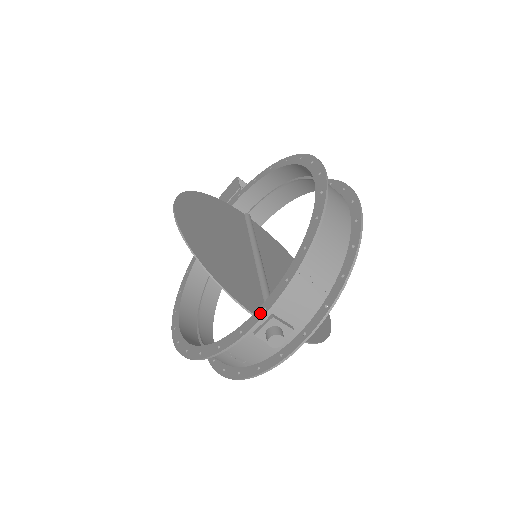
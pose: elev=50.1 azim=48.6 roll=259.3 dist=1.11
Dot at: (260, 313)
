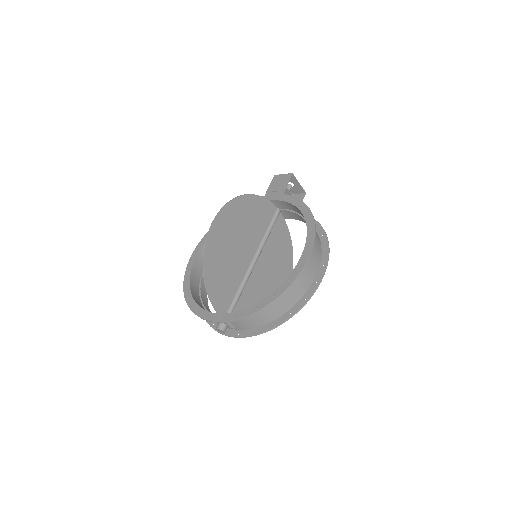
Dot at: (218, 318)
